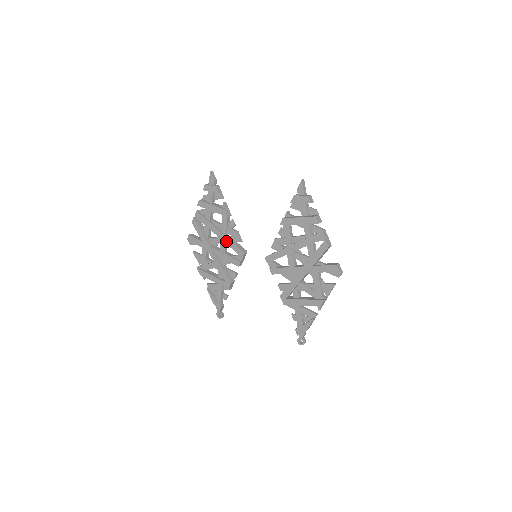
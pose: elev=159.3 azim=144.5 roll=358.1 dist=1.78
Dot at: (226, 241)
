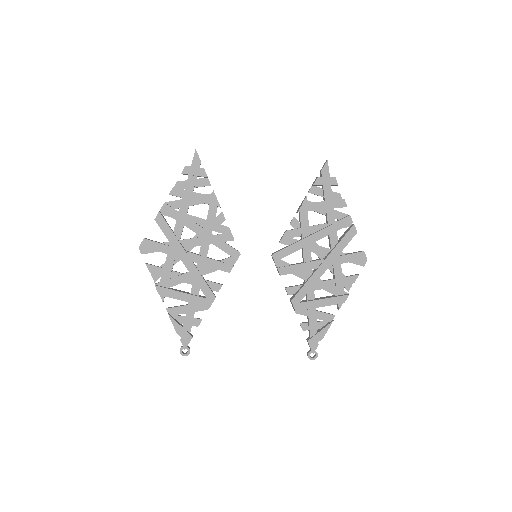
Dot at: (213, 240)
